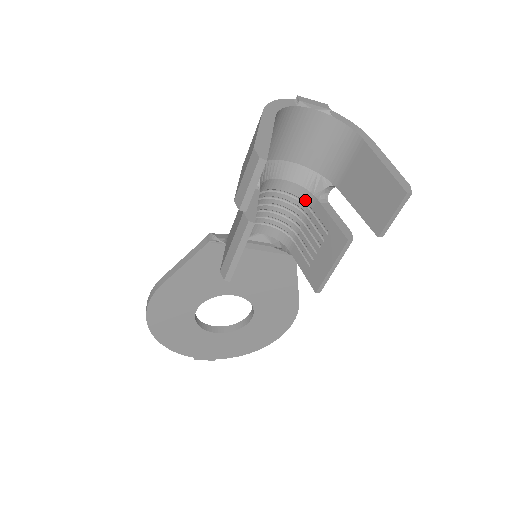
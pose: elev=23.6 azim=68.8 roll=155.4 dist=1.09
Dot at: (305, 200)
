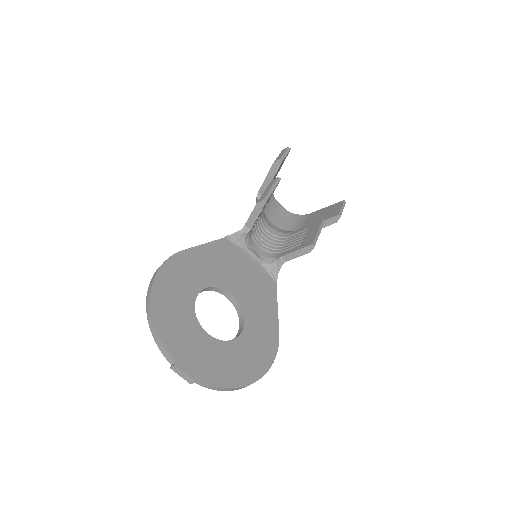
Dot at: (284, 236)
